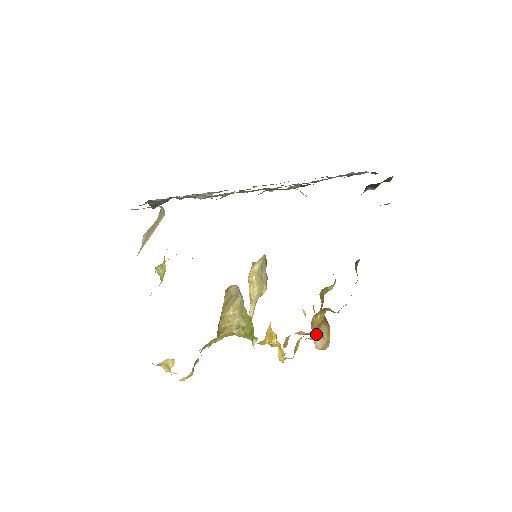
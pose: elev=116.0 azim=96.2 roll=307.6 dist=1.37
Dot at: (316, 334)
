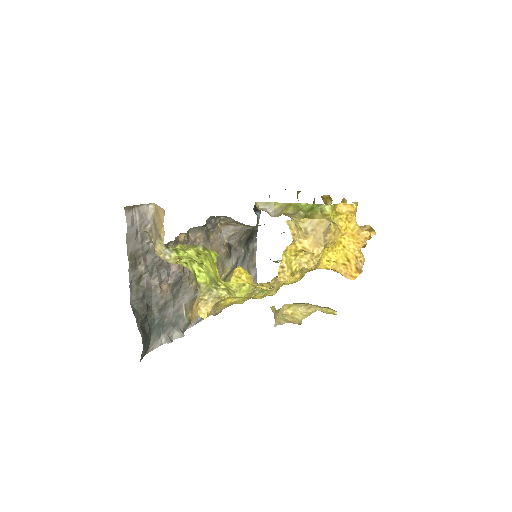
Dot at: occluded
